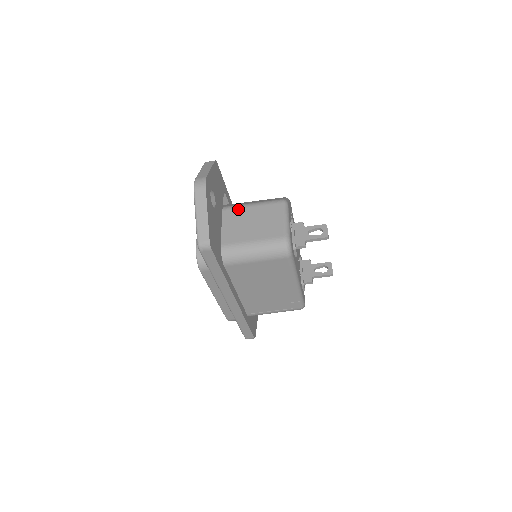
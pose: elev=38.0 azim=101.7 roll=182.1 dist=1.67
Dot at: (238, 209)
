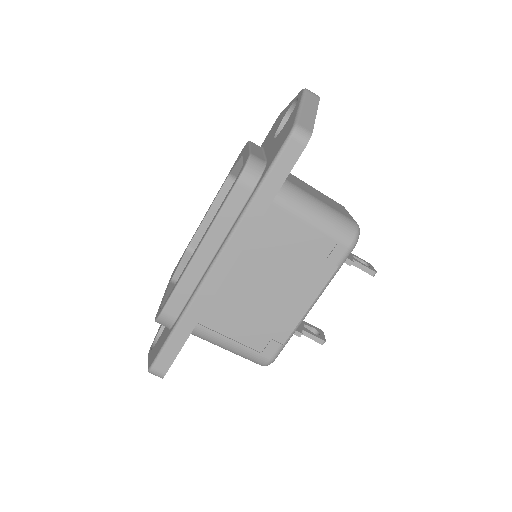
Dot at: (295, 176)
